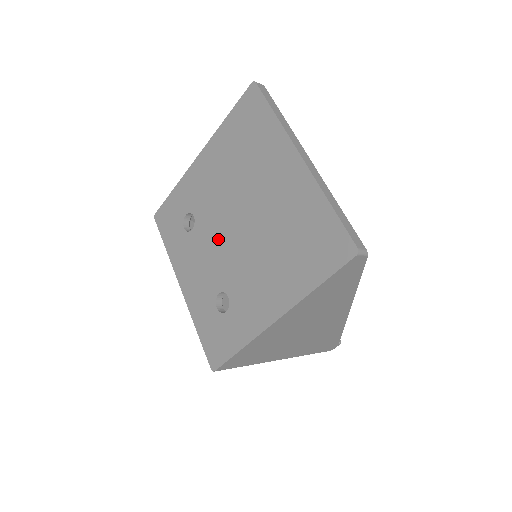
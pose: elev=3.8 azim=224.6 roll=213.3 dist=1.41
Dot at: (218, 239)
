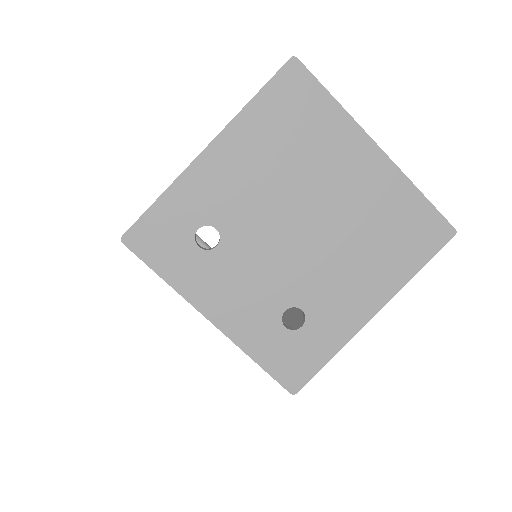
Dot at: (271, 250)
